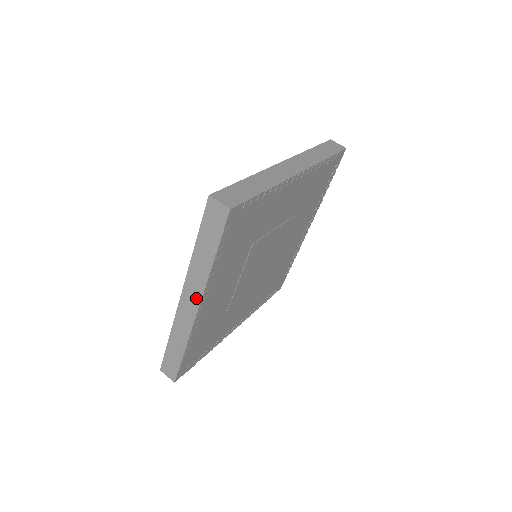
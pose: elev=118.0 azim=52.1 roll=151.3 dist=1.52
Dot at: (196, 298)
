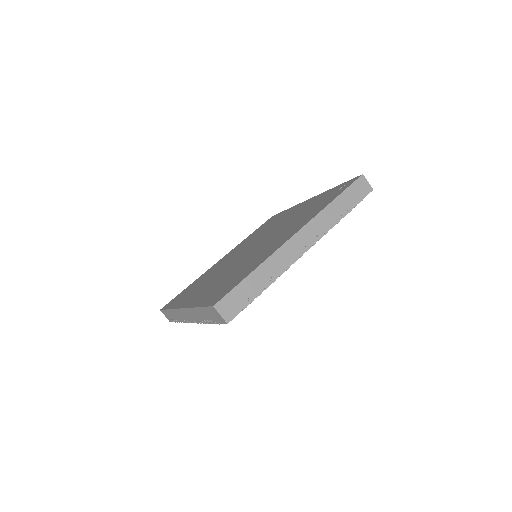
Dot at: (193, 319)
